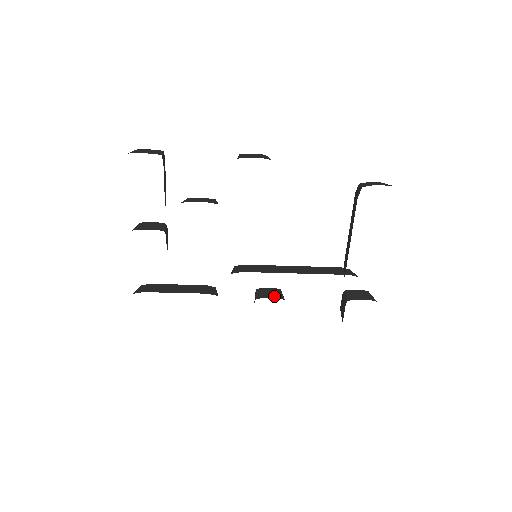
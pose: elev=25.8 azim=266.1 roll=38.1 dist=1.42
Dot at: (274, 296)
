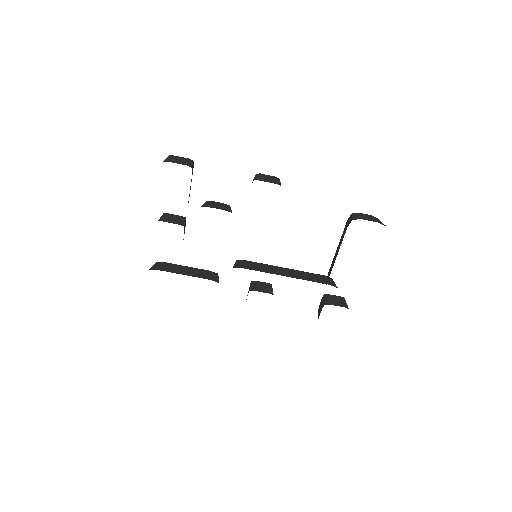
Dot at: (265, 290)
